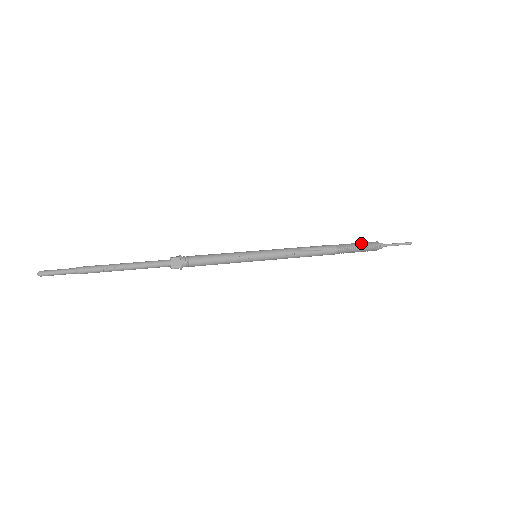
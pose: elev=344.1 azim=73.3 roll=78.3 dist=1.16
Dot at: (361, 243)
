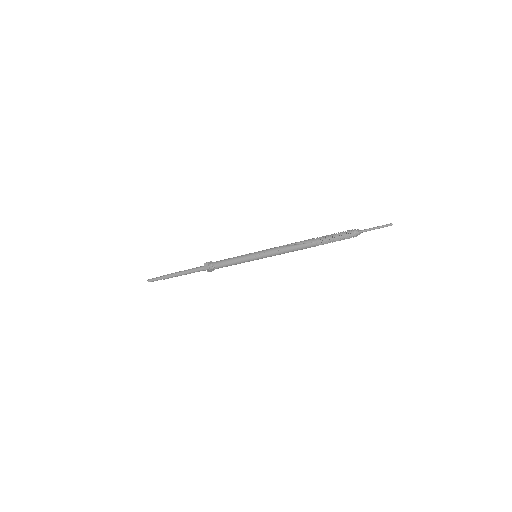
Dot at: (338, 233)
